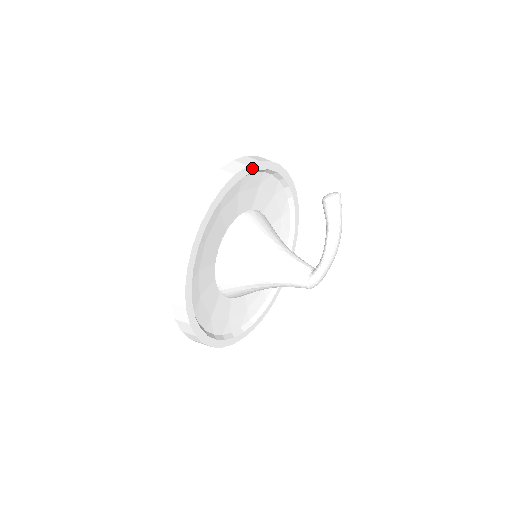
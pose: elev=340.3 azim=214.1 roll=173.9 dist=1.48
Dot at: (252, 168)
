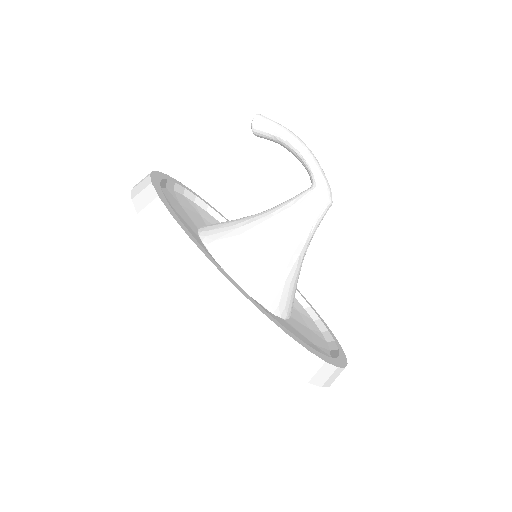
Dot at: occluded
